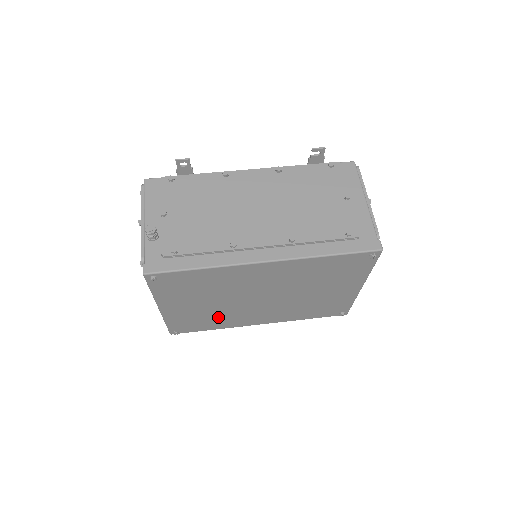
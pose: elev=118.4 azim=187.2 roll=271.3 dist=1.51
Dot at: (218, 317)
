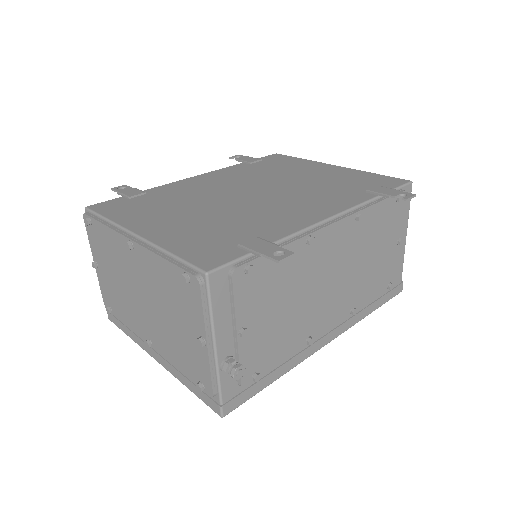
Dot at: occluded
